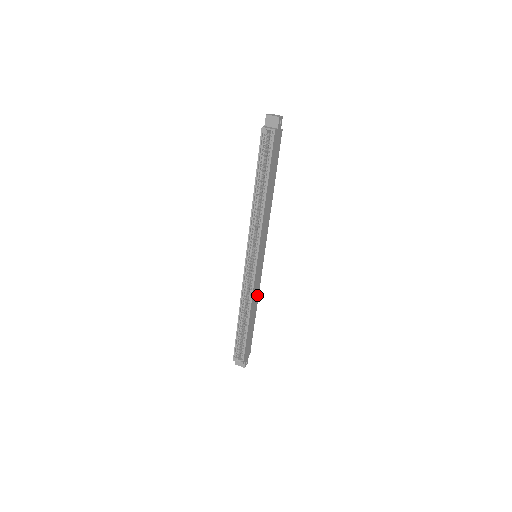
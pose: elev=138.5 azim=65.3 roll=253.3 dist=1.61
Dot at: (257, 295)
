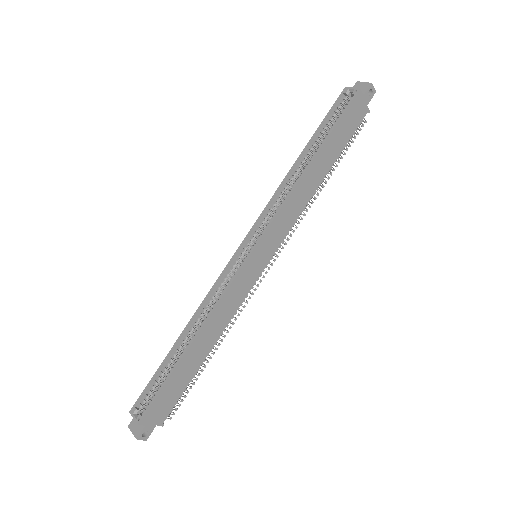
Dot at: (226, 320)
